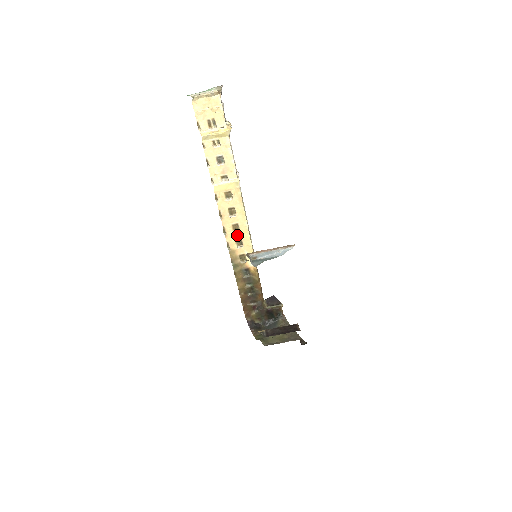
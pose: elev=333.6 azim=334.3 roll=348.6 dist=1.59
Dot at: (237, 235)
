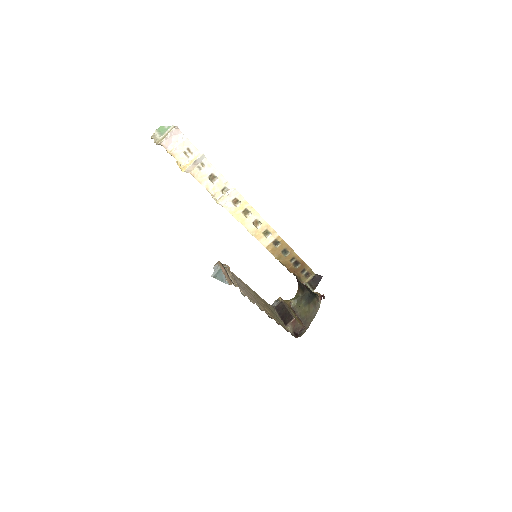
Dot at: occluded
